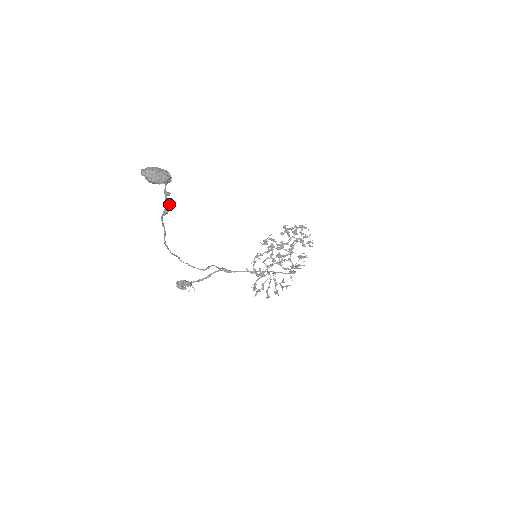
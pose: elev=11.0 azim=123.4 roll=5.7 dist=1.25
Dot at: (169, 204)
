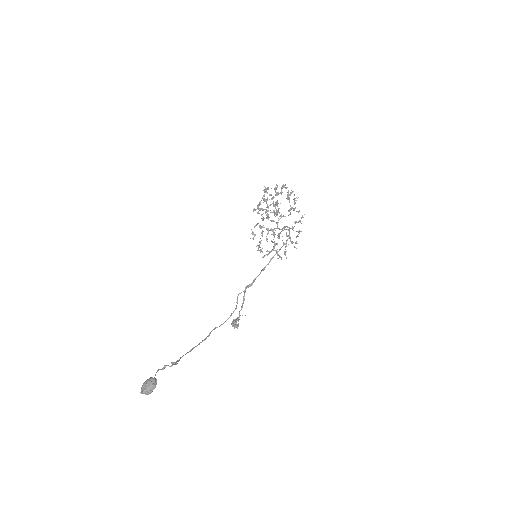
Dot at: (171, 366)
